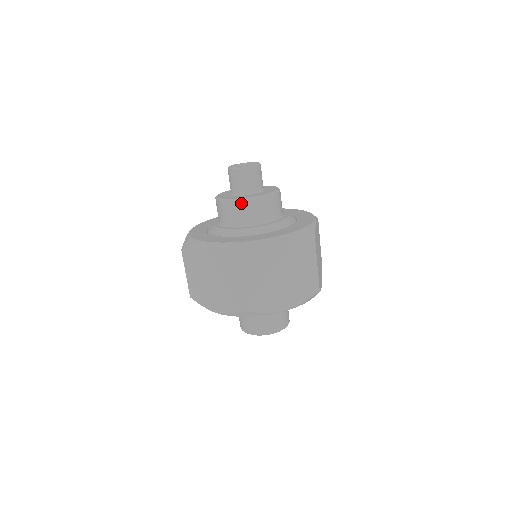
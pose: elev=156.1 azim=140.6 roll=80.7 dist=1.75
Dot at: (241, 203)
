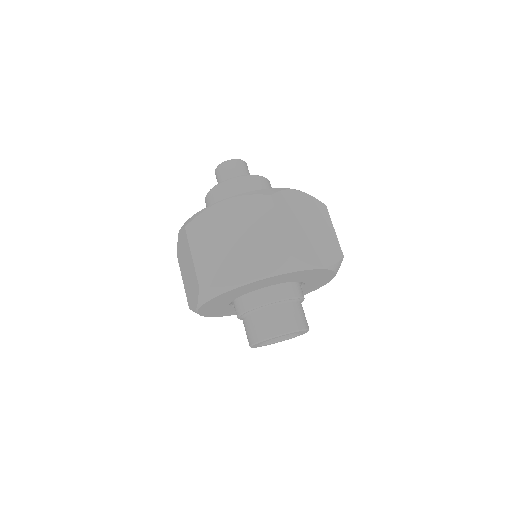
Dot at: (245, 178)
